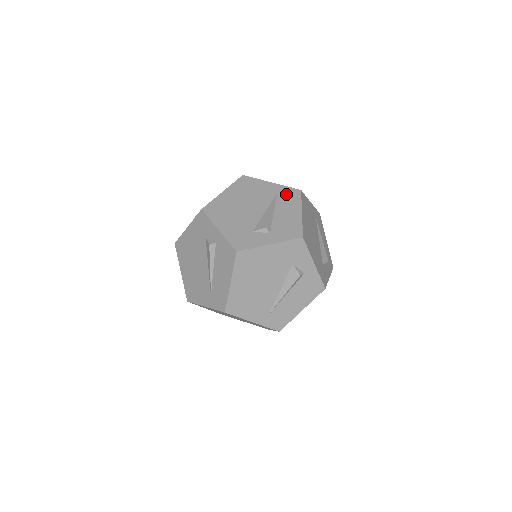
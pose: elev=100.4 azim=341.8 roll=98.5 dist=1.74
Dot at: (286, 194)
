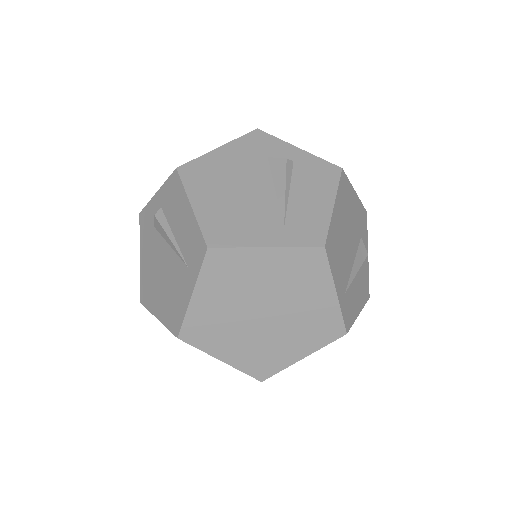
Dot at: occluded
